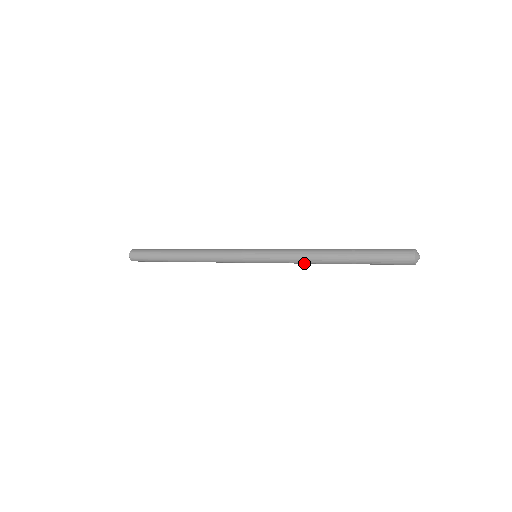
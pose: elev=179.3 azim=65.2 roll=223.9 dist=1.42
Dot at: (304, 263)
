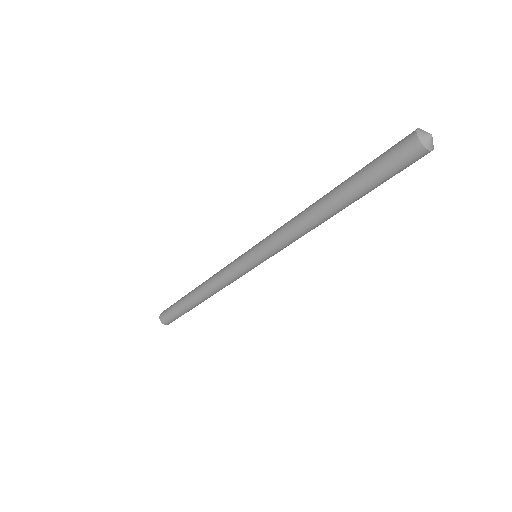
Dot at: (302, 234)
